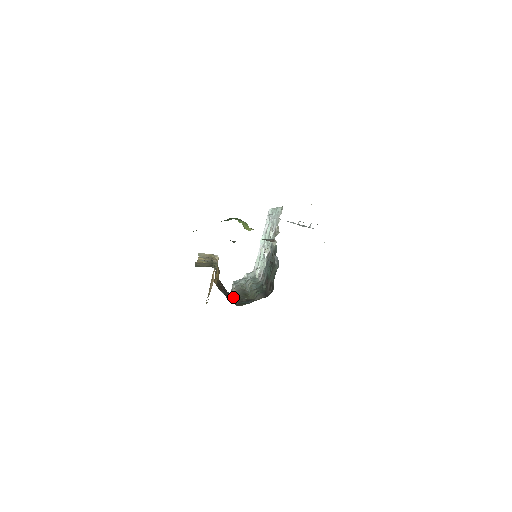
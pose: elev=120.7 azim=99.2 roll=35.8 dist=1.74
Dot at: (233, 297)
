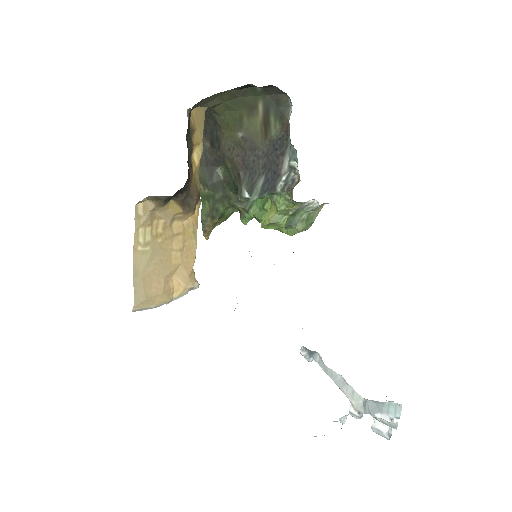
Dot at: (191, 164)
